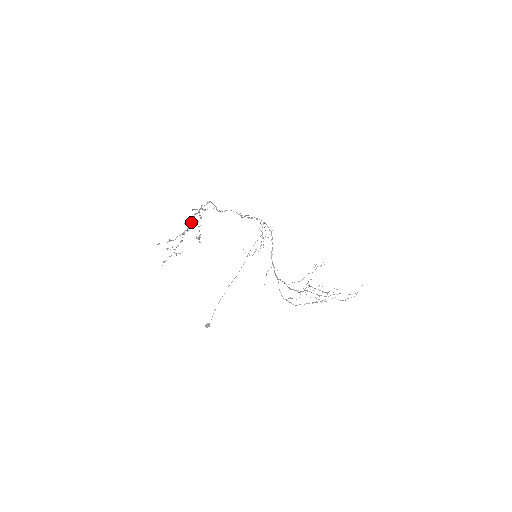
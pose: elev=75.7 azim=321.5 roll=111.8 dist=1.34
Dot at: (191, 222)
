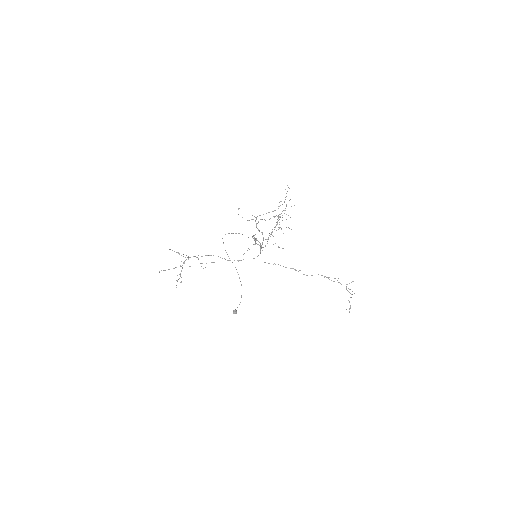
Dot at: occluded
